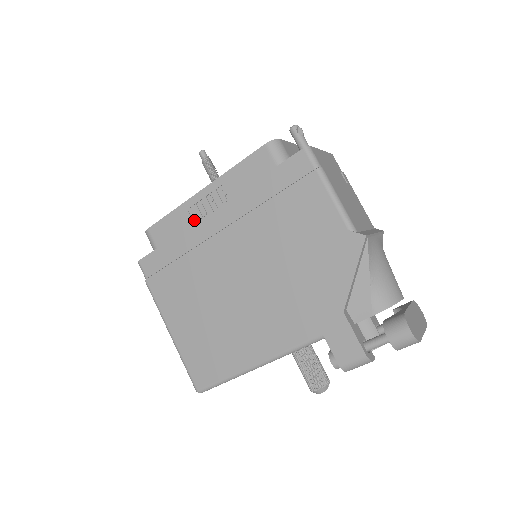
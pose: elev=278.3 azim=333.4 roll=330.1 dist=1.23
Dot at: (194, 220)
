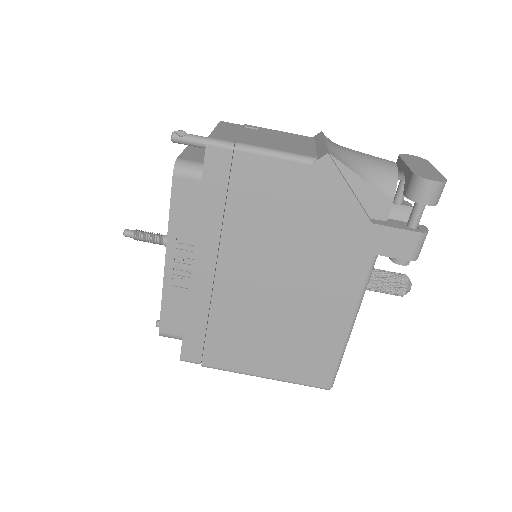
Dot at: (186, 287)
